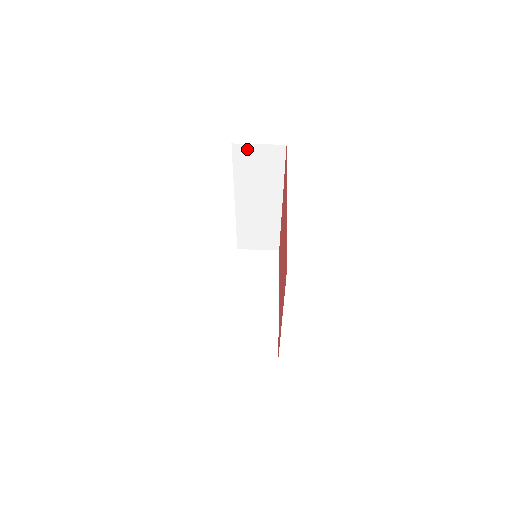
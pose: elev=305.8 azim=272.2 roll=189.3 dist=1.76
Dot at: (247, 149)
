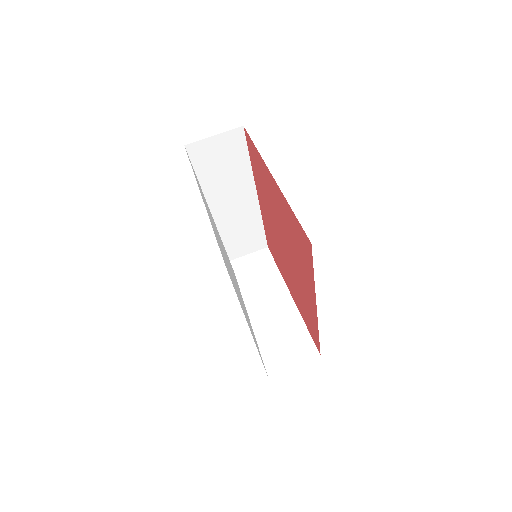
Dot at: (203, 146)
